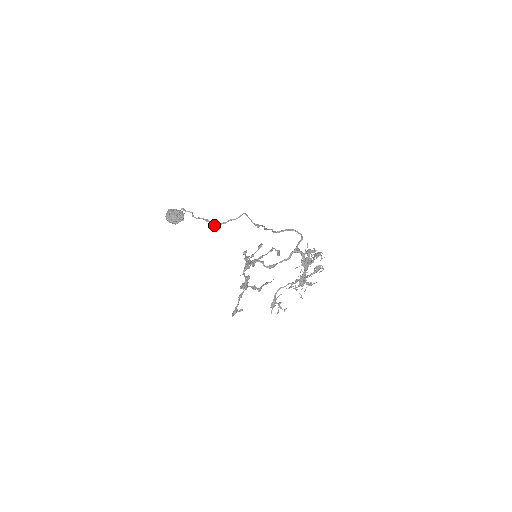
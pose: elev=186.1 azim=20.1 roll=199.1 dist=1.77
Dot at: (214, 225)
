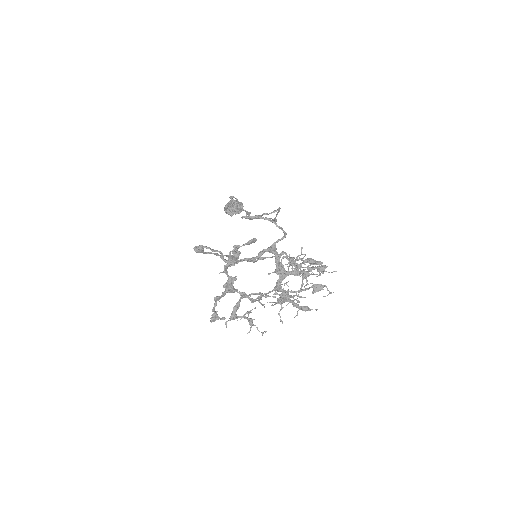
Dot at: occluded
